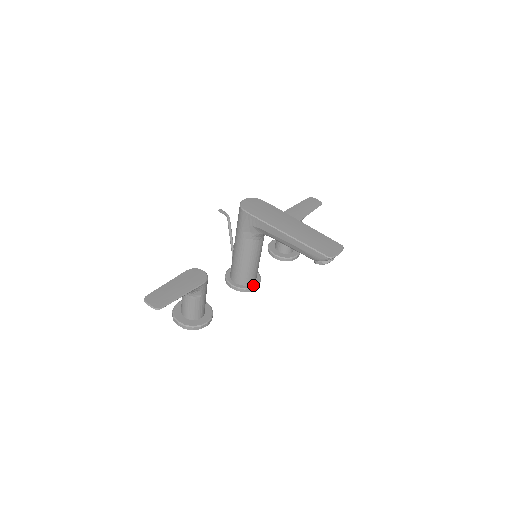
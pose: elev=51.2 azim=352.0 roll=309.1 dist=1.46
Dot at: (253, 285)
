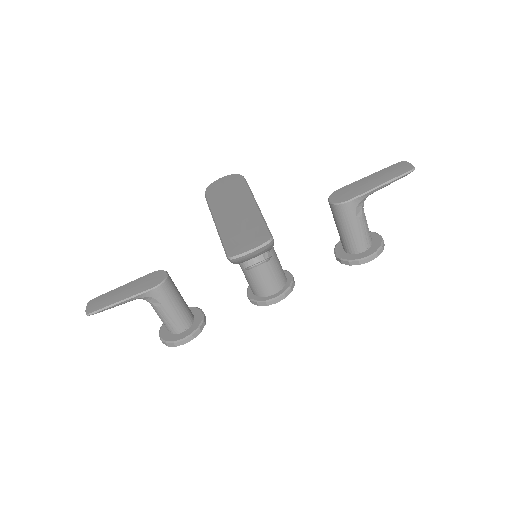
Dot at: (270, 297)
